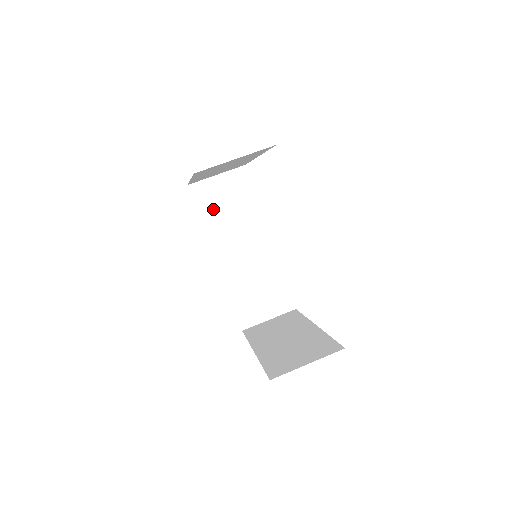
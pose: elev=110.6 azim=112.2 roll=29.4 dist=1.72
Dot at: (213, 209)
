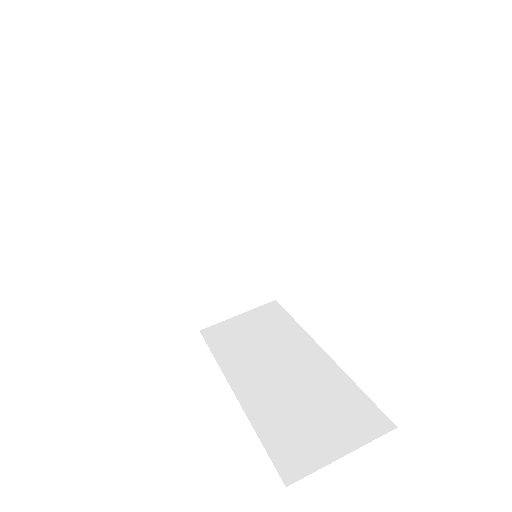
Dot at: (172, 150)
